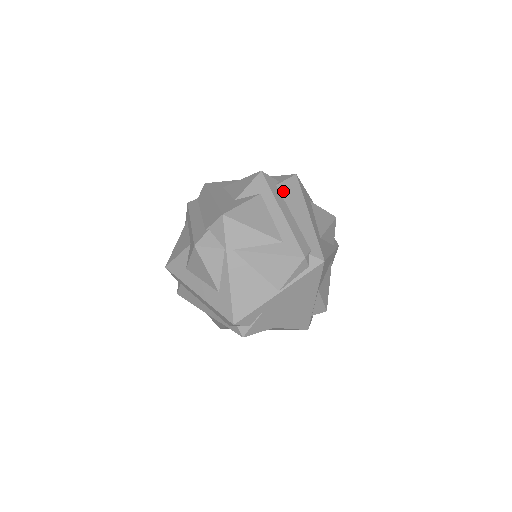
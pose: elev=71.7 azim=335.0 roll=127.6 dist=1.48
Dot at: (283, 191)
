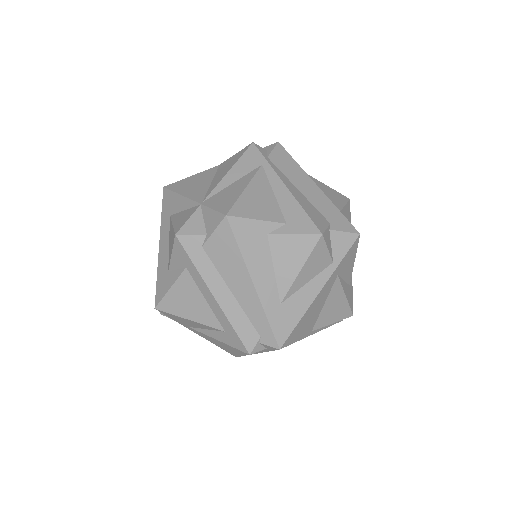
Dot at: (212, 254)
